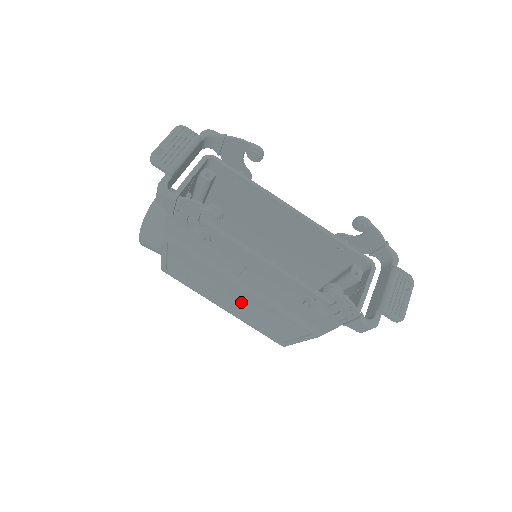
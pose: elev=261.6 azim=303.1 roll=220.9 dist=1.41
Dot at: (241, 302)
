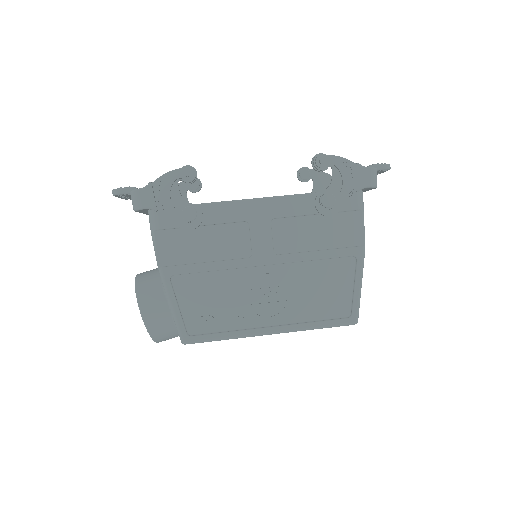
Dot at: (277, 293)
